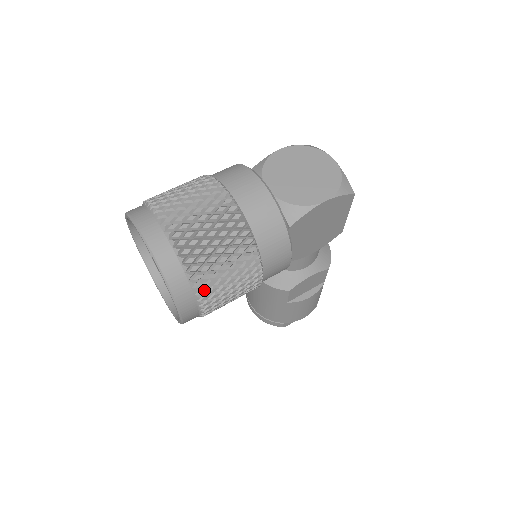
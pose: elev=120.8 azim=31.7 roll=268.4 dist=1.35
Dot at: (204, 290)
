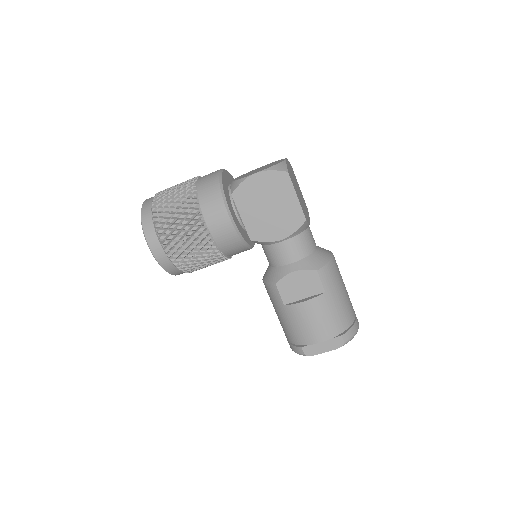
Dot at: (159, 224)
